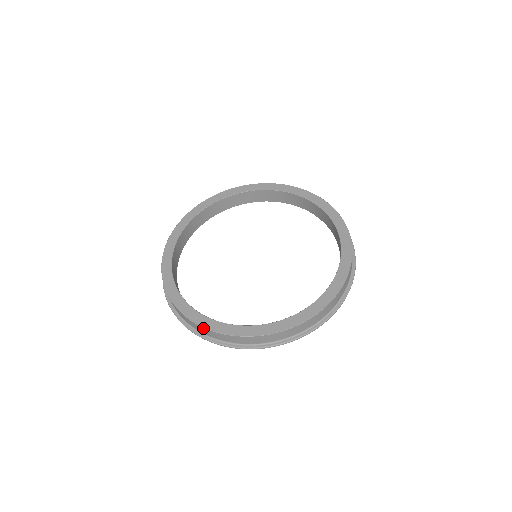
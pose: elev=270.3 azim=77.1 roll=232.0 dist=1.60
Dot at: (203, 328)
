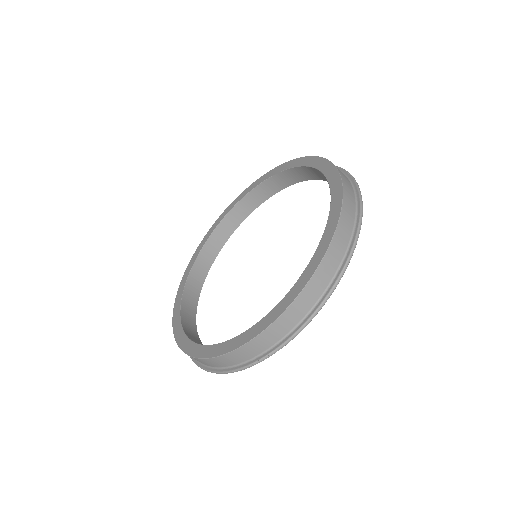
Dot at: (272, 326)
